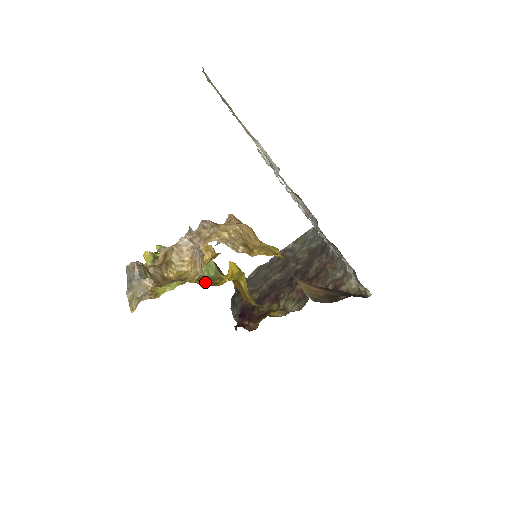
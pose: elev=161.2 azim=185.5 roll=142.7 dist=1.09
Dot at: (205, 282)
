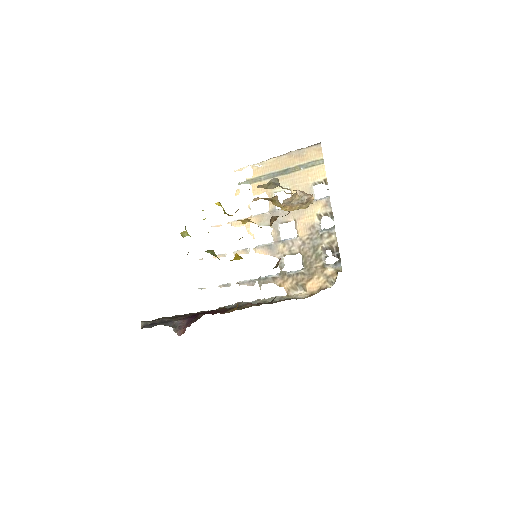
Dot at: occluded
